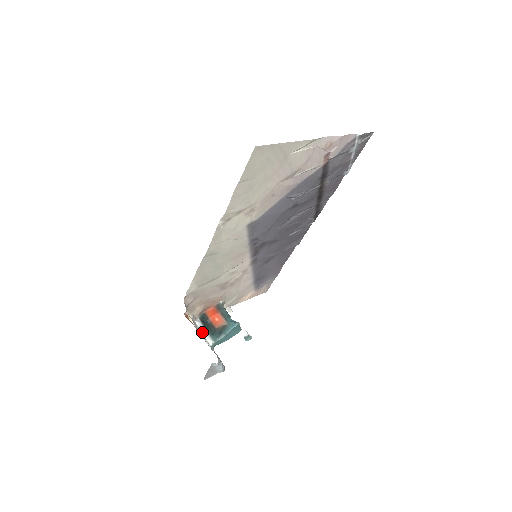
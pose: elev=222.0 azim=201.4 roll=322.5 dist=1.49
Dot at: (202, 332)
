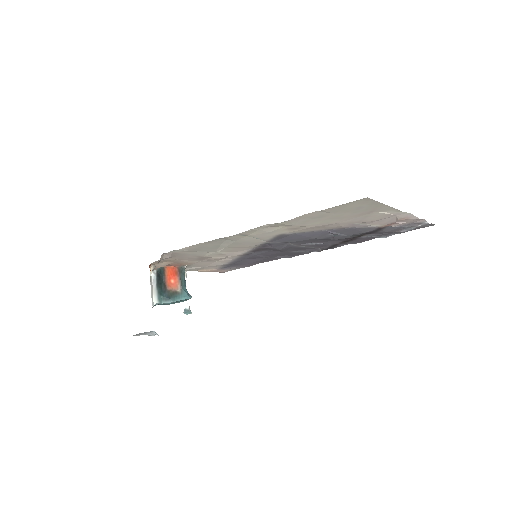
Dot at: (152, 286)
